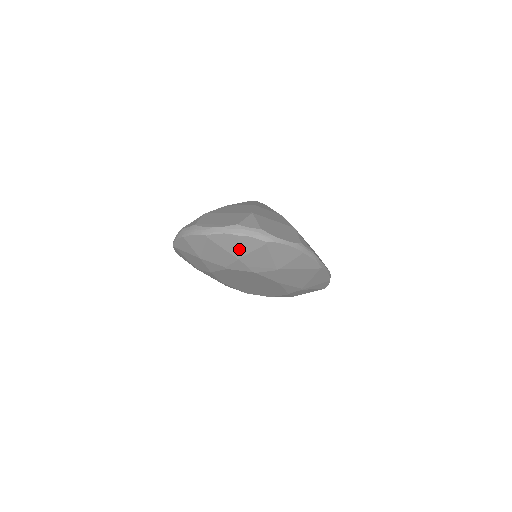
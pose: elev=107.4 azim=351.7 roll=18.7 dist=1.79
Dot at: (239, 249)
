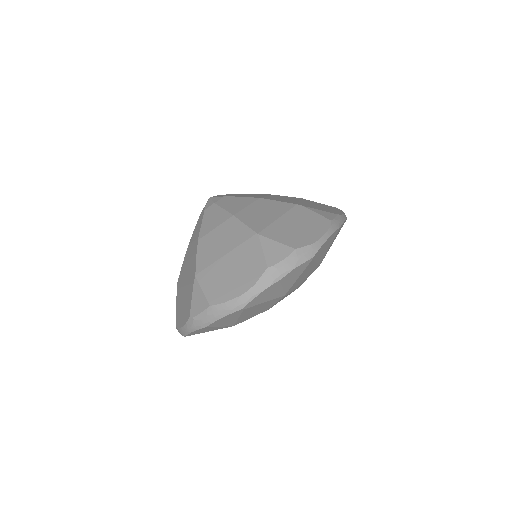
Dot at: (284, 288)
